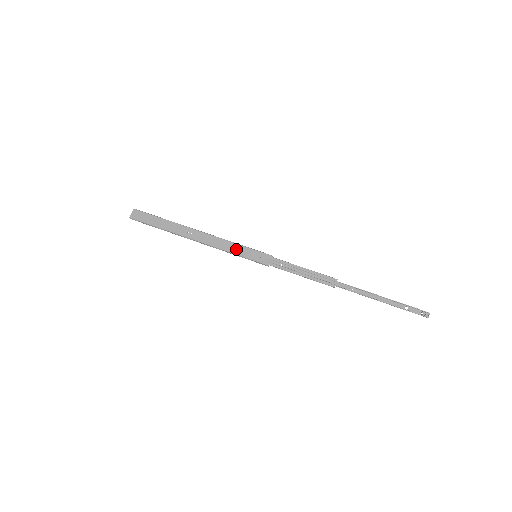
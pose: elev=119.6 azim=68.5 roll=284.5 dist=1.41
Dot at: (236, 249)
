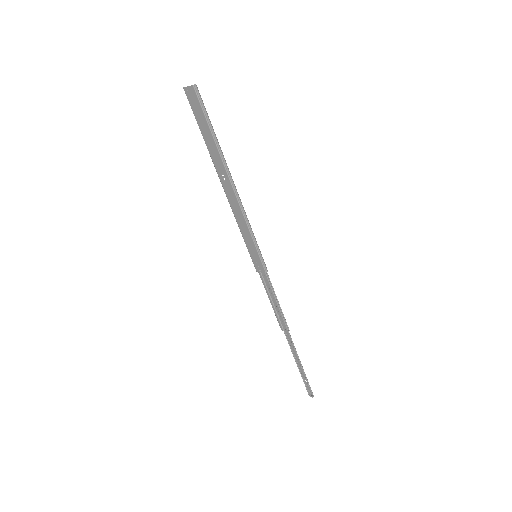
Dot at: (246, 235)
